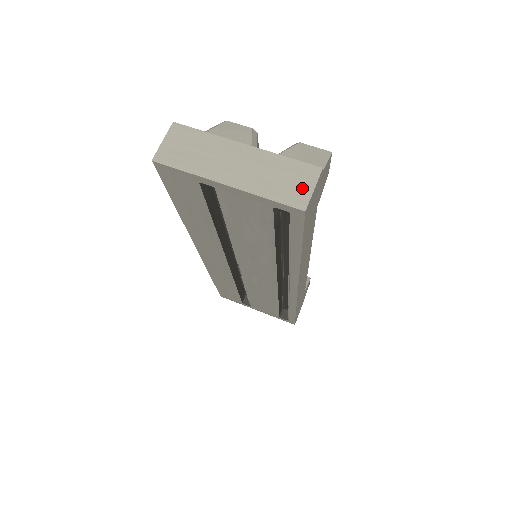
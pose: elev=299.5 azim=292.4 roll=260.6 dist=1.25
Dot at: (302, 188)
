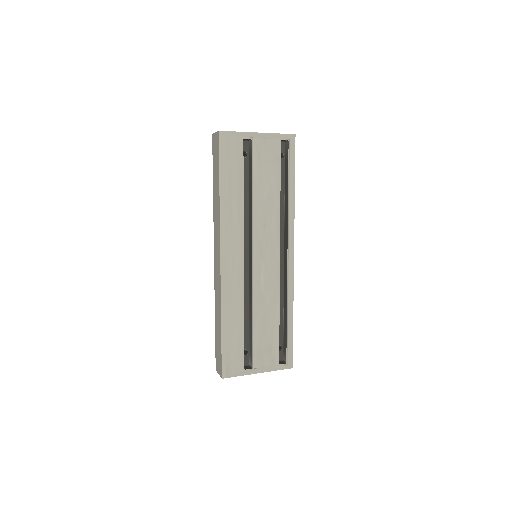
Dot at: occluded
